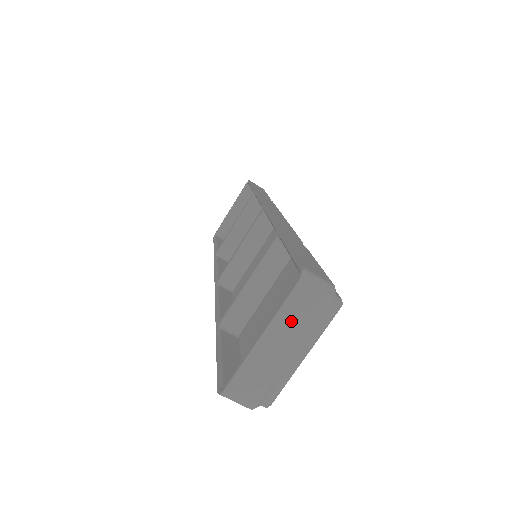
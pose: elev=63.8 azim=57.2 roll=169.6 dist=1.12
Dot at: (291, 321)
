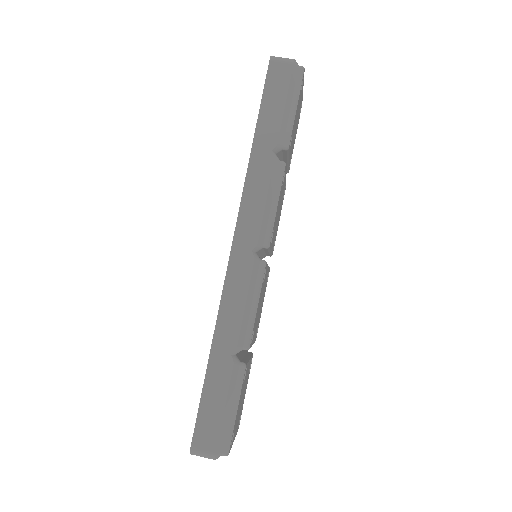
Dot at: occluded
